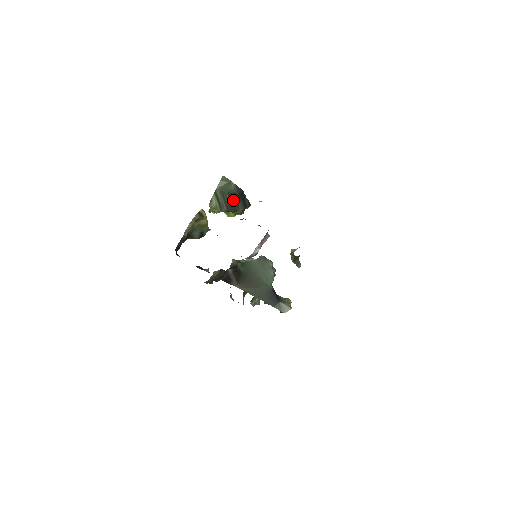
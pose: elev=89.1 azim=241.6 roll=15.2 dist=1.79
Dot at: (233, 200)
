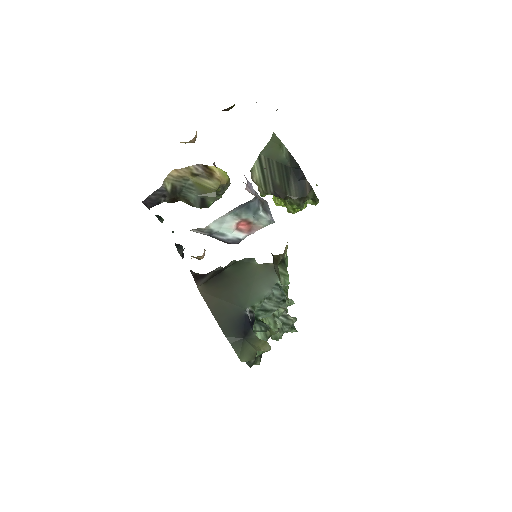
Dot at: (283, 177)
